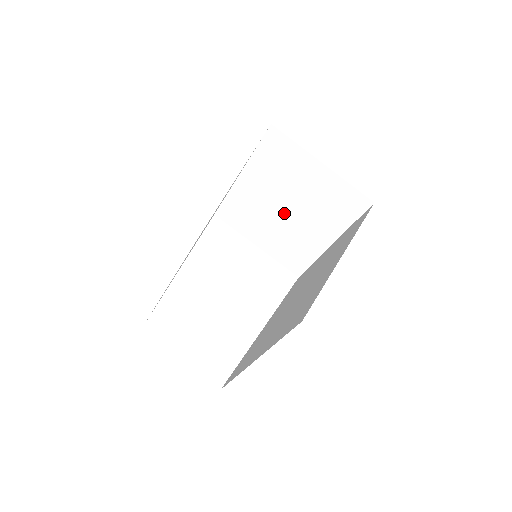
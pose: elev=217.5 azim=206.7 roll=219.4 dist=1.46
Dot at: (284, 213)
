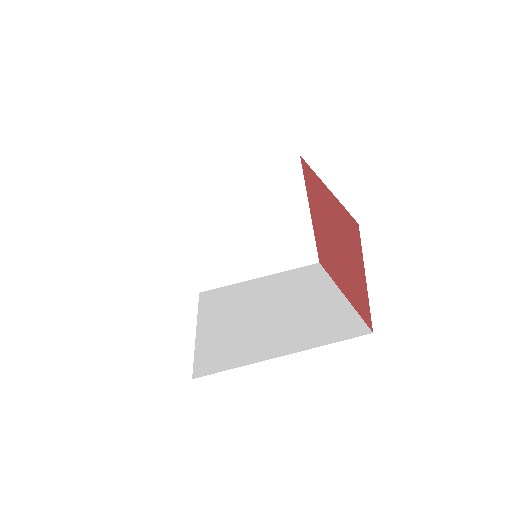
Dot at: (242, 229)
